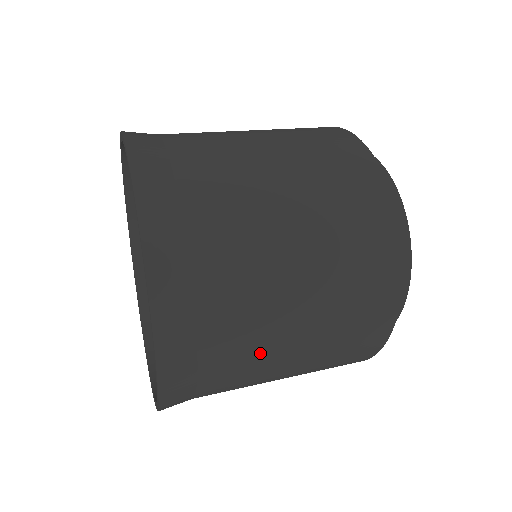
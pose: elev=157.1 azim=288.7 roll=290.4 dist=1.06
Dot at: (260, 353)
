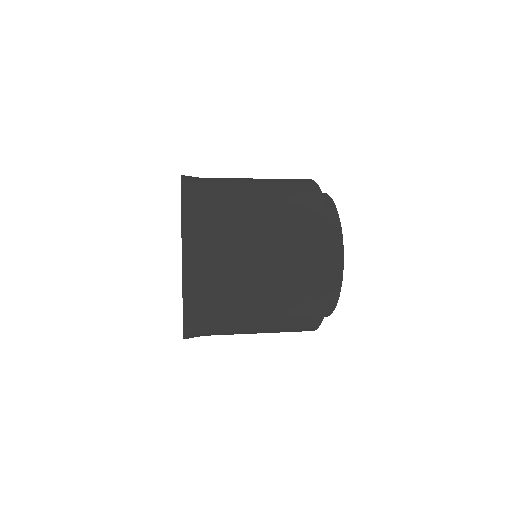
Dot at: (242, 310)
